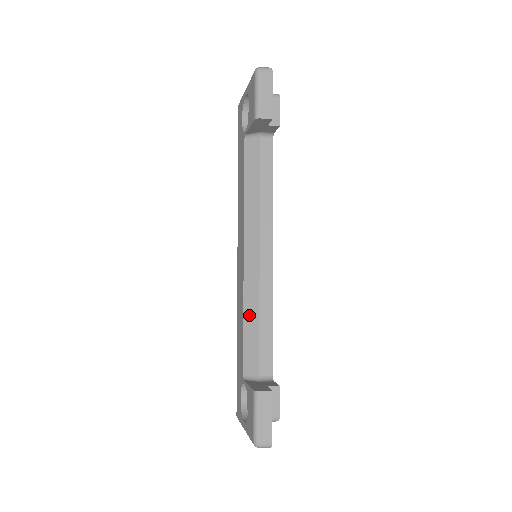
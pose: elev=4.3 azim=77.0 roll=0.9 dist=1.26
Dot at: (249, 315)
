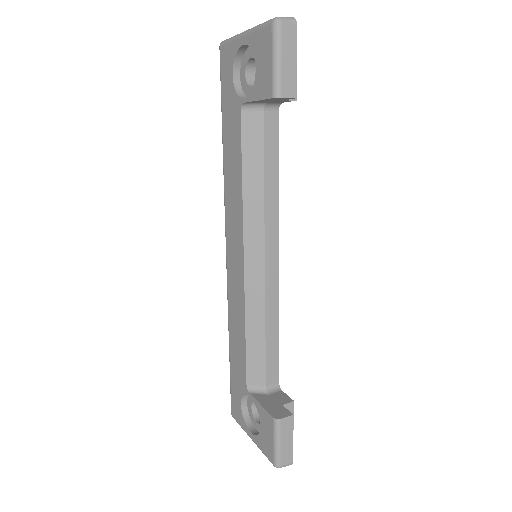
Dot at: (252, 326)
